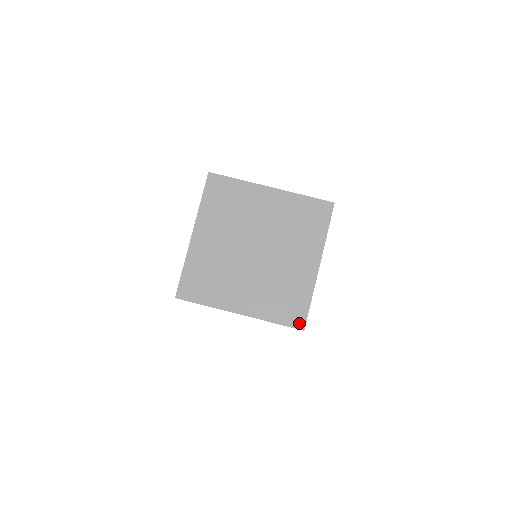
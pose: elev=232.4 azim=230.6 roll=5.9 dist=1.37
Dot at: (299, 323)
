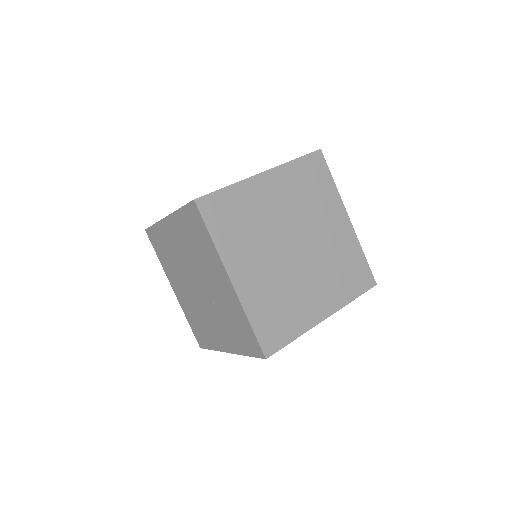
Dot at: (269, 347)
